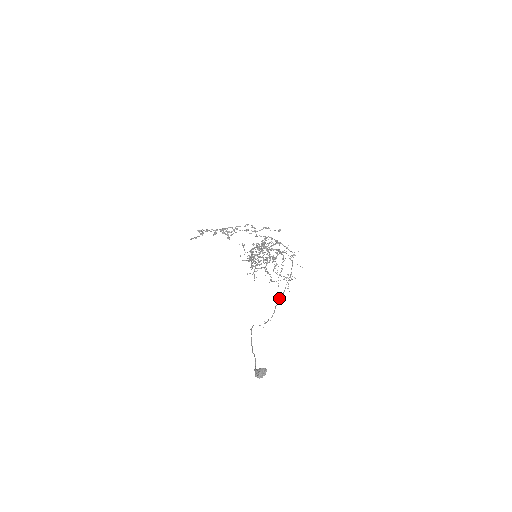
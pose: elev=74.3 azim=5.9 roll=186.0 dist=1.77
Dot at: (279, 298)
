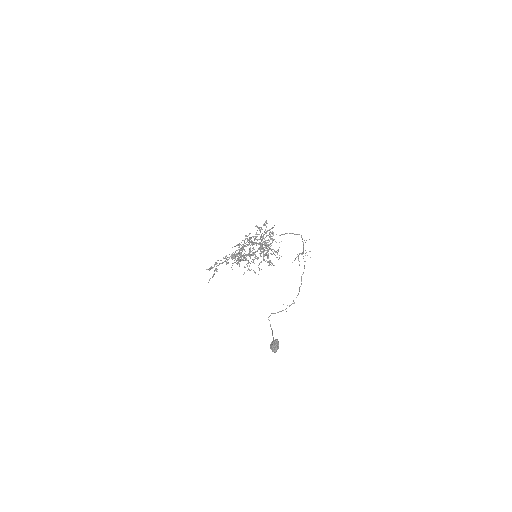
Dot at: (301, 279)
